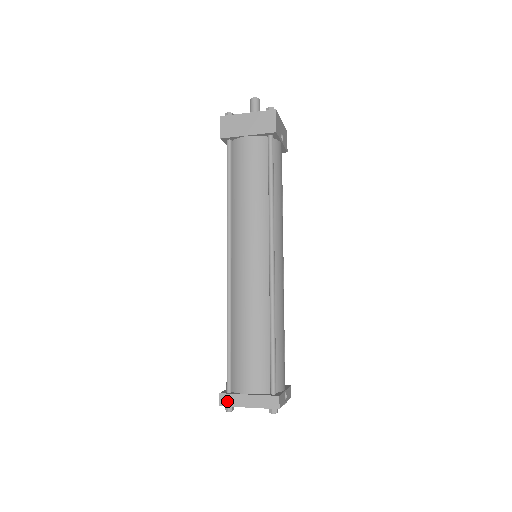
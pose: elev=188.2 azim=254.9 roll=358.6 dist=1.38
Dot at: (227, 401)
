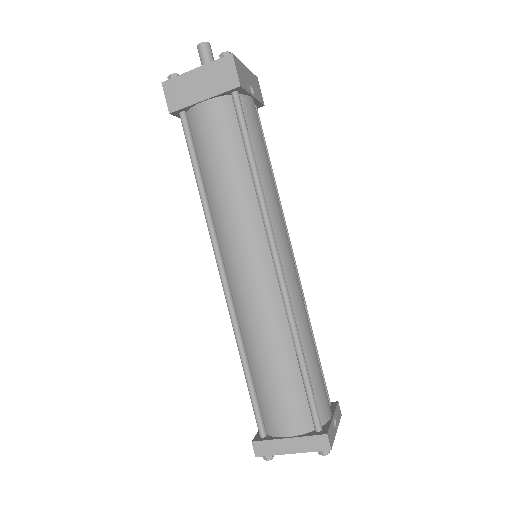
Dot at: (263, 450)
